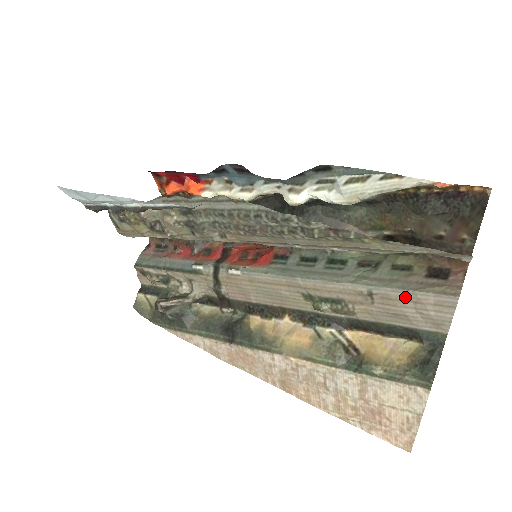
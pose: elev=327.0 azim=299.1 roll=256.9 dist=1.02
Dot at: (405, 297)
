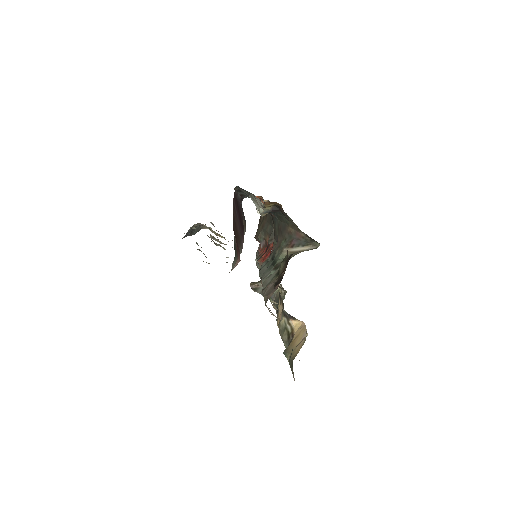
Dot at: occluded
